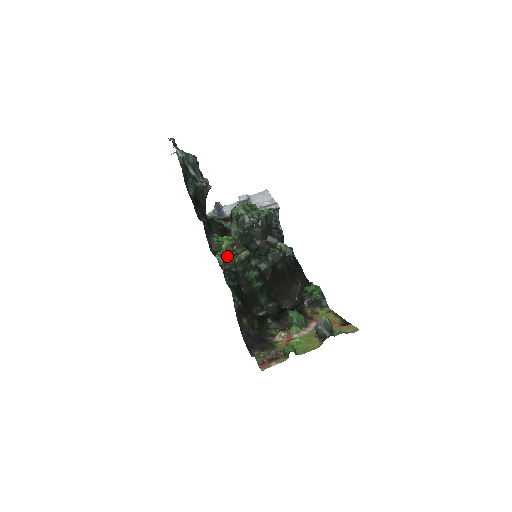
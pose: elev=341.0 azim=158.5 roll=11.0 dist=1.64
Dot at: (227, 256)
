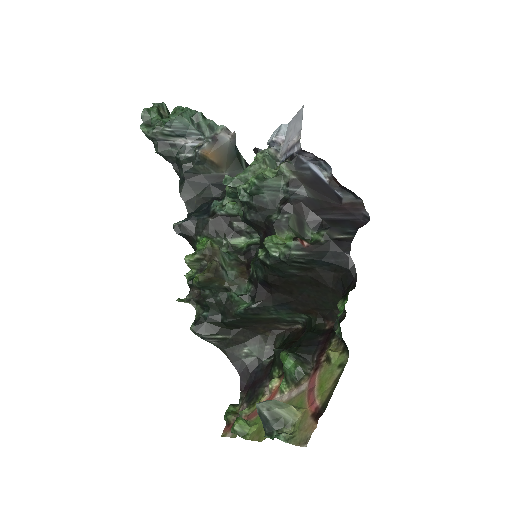
Dot at: occluded
